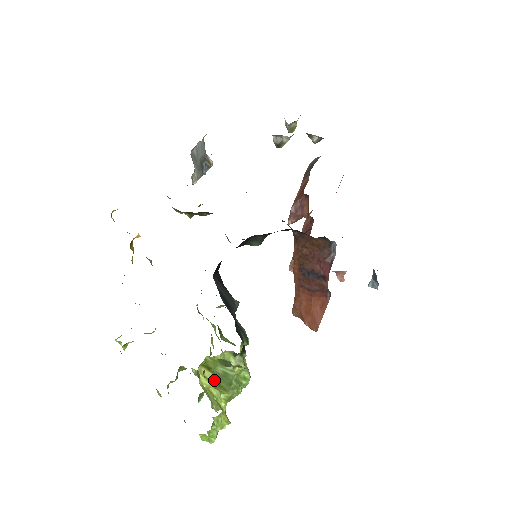
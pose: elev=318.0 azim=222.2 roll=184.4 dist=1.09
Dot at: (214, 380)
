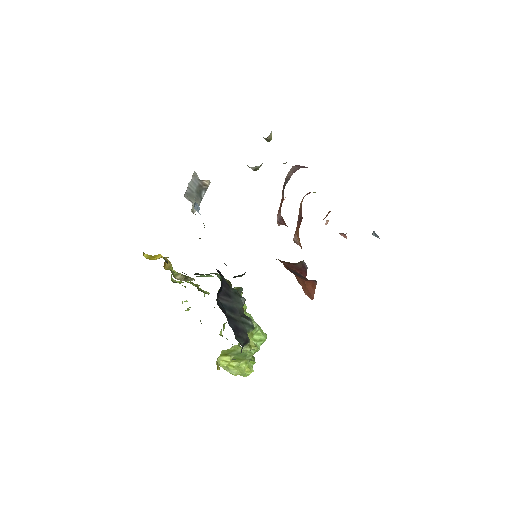
Dot at: occluded
